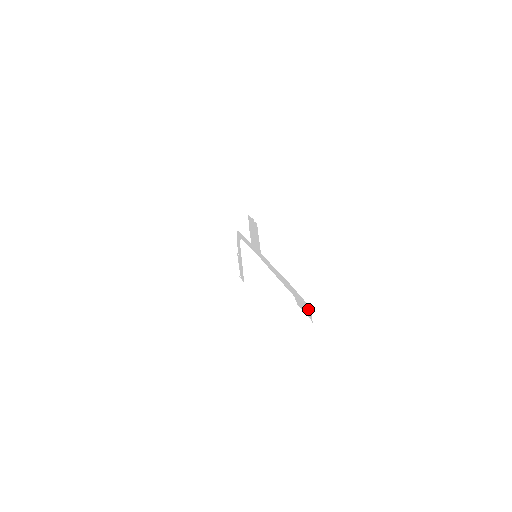
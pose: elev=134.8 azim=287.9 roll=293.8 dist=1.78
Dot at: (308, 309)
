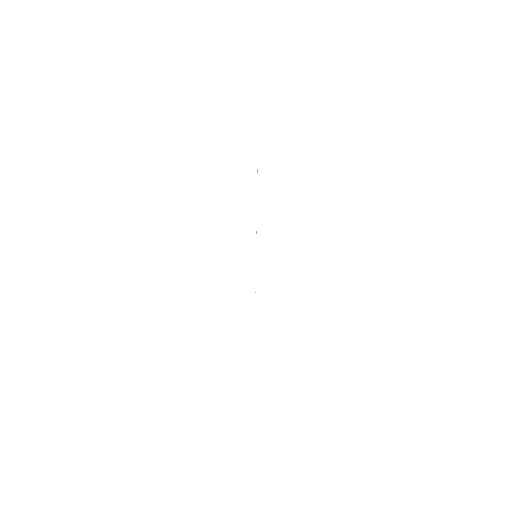
Dot at: occluded
